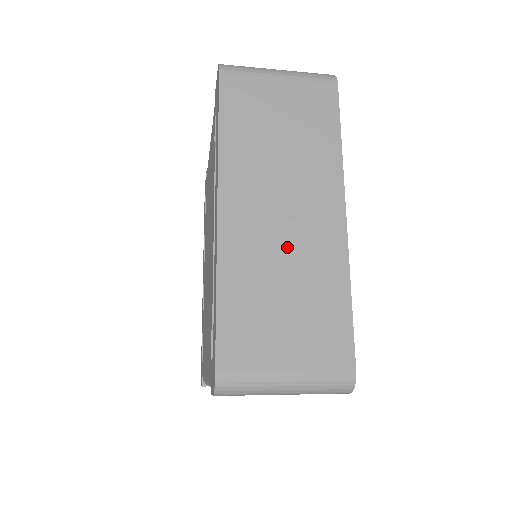
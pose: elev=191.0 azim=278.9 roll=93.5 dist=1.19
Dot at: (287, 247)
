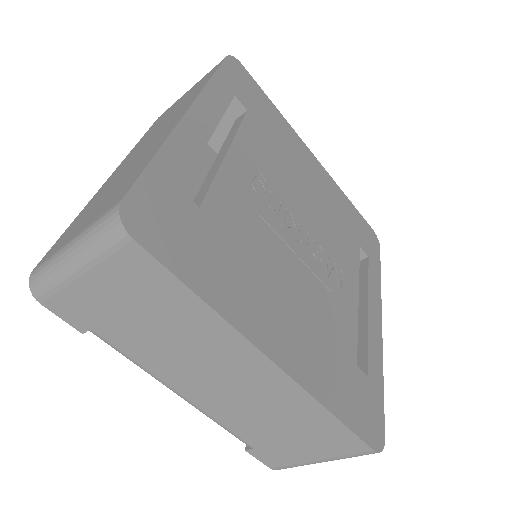
Dot at: (134, 161)
